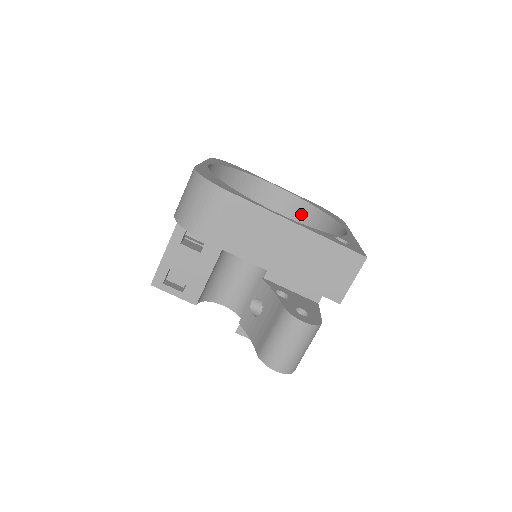
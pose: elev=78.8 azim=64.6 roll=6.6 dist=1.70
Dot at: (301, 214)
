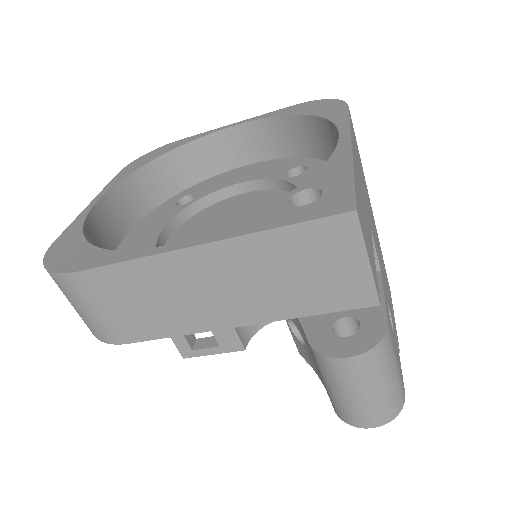
Dot at: (286, 138)
